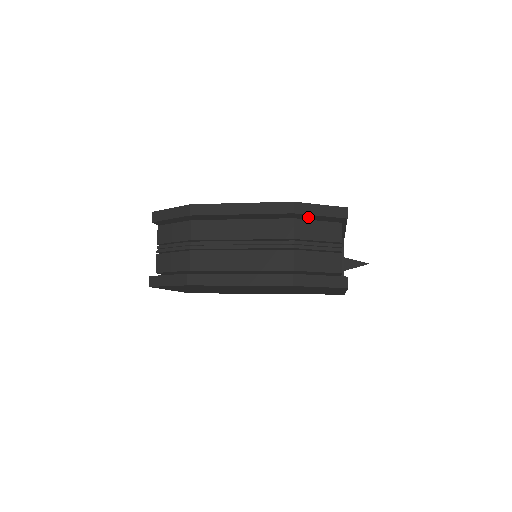
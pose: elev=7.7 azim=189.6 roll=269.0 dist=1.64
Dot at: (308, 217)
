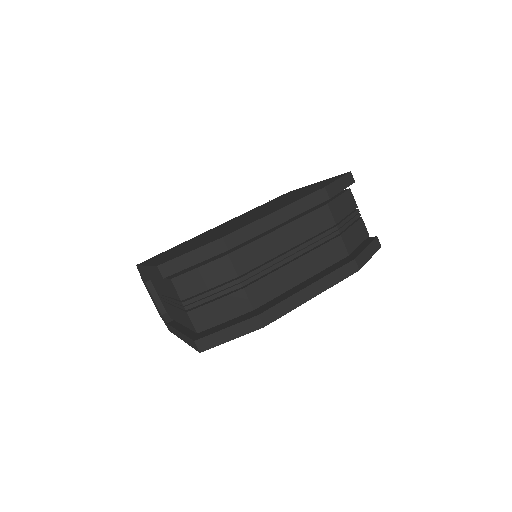
Dot at: occluded
